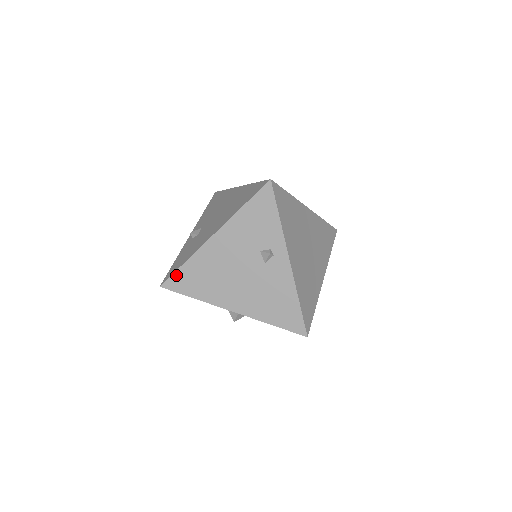
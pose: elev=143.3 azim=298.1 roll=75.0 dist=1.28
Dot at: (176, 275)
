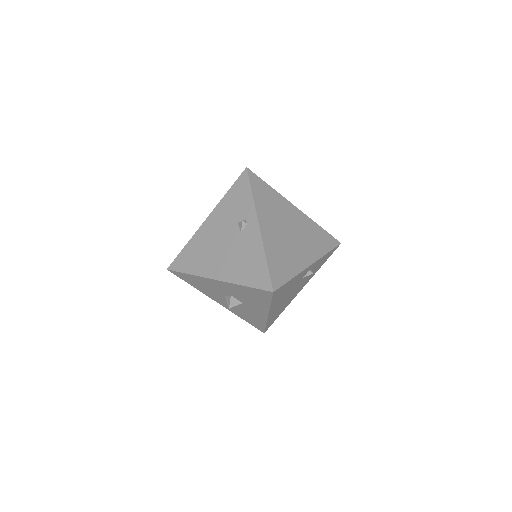
Dot at: (179, 257)
